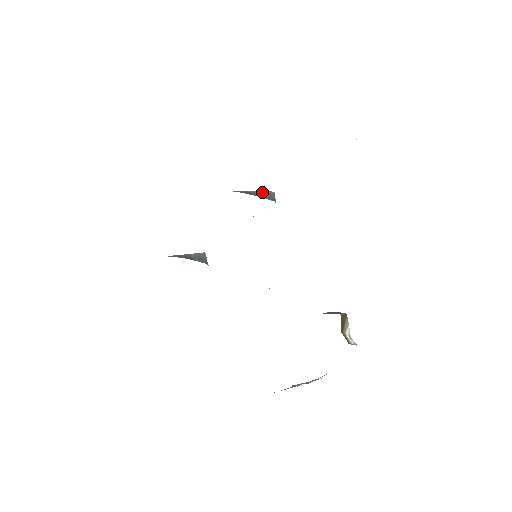
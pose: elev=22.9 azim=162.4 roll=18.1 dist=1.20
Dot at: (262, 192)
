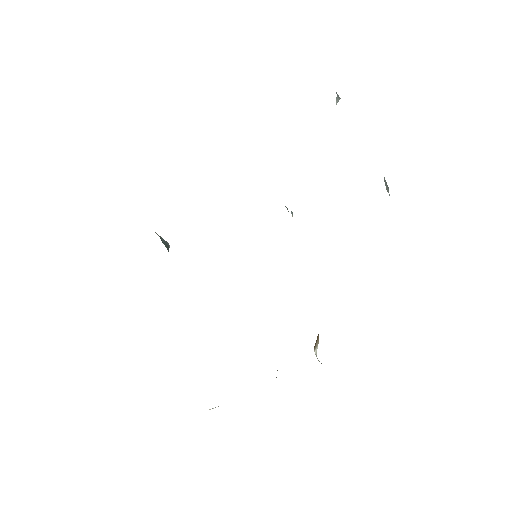
Dot at: (285, 206)
